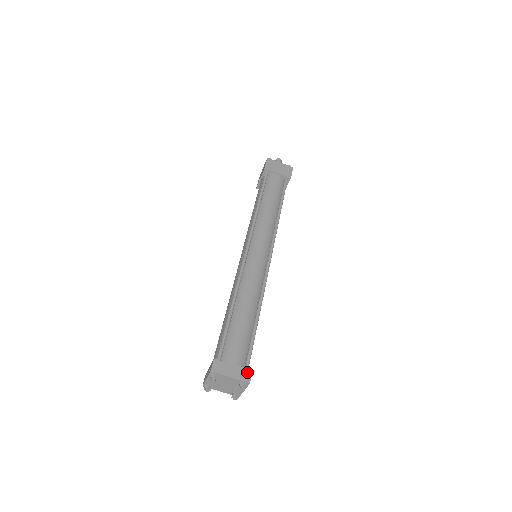
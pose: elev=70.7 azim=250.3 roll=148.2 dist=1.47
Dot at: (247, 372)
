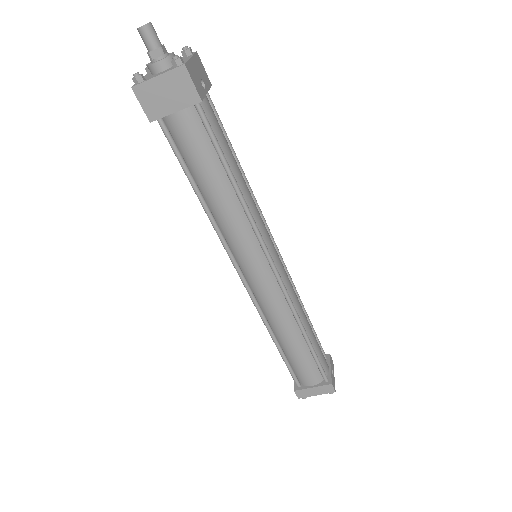
Dot at: (328, 387)
